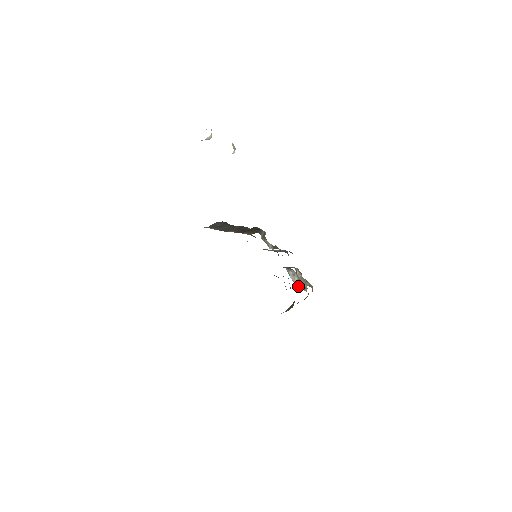
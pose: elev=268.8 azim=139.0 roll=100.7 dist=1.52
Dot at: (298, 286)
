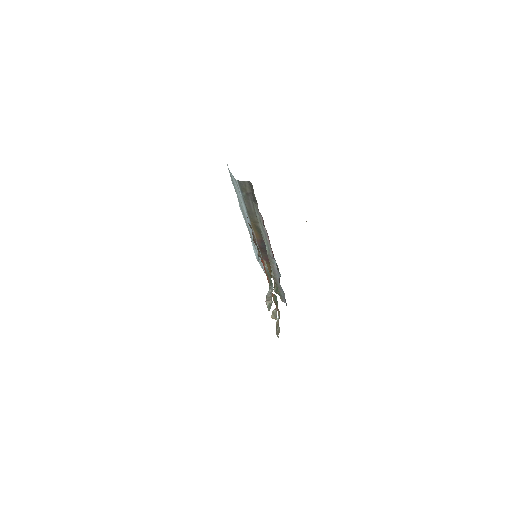
Dot at: (266, 300)
